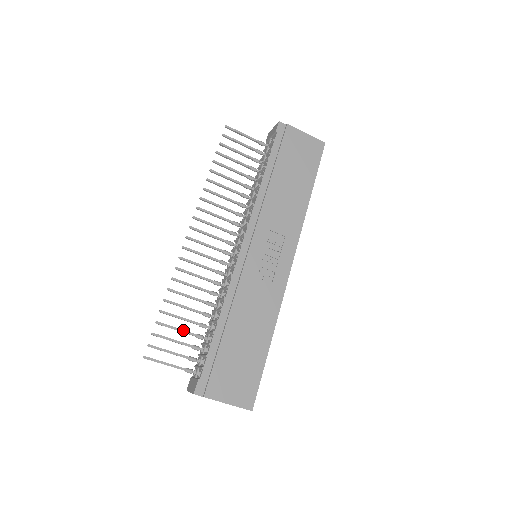
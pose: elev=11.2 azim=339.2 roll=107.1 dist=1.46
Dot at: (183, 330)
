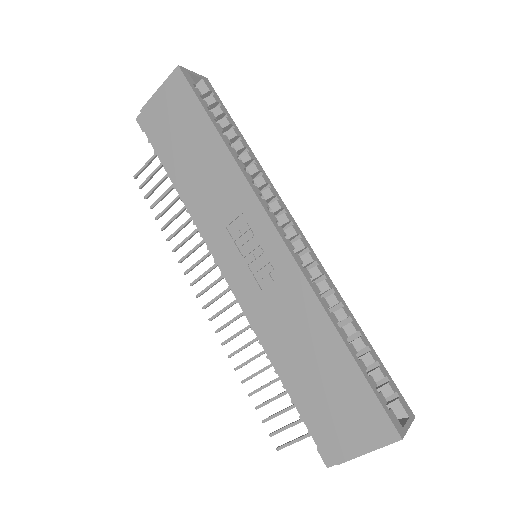
Dot at: (280, 394)
